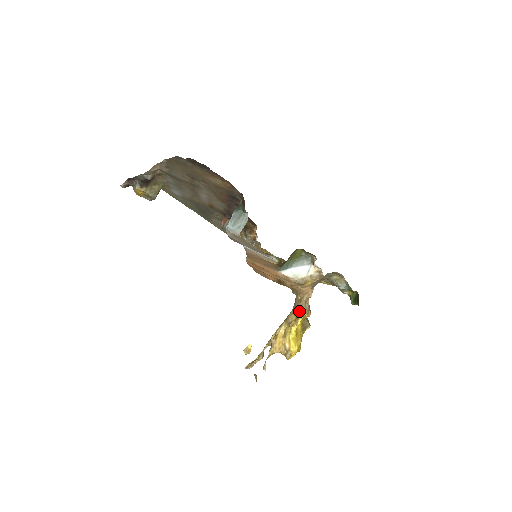
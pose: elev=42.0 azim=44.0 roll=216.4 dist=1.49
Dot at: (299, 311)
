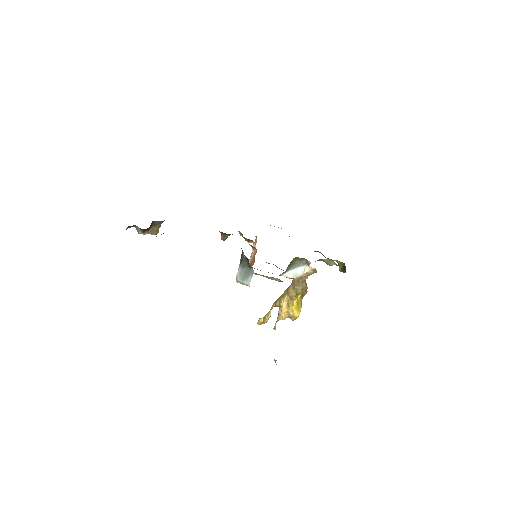
Dot at: (298, 290)
